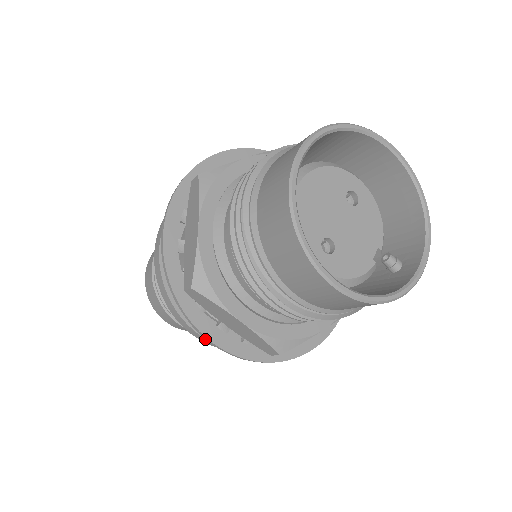
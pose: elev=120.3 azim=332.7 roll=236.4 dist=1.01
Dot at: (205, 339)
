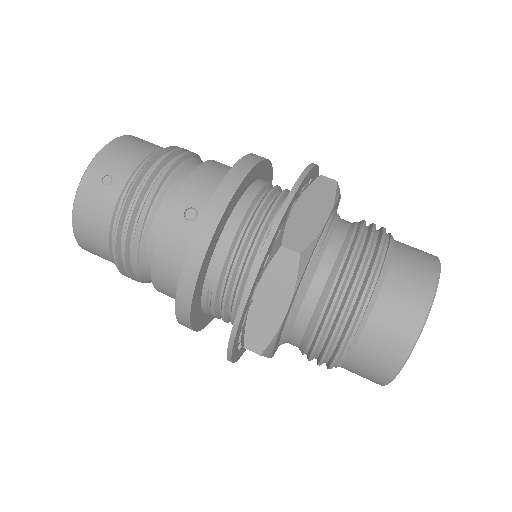
Dot at: (196, 330)
